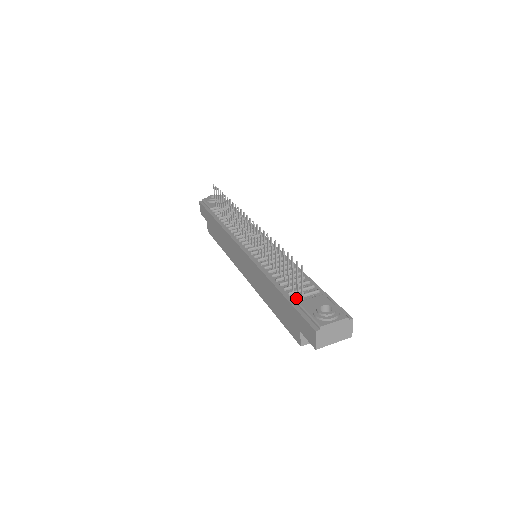
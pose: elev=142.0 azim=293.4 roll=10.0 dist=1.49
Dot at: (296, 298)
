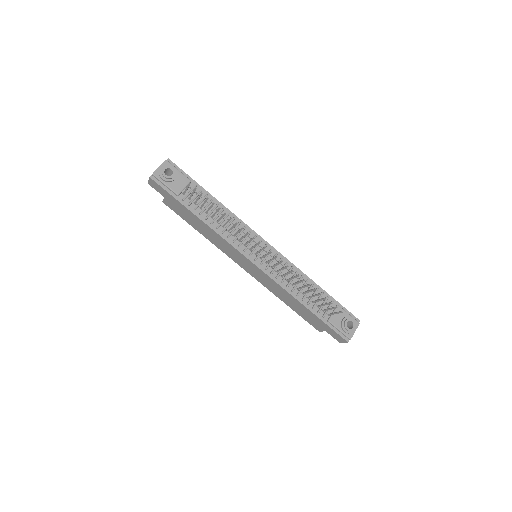
Dot at: (325, 316)
